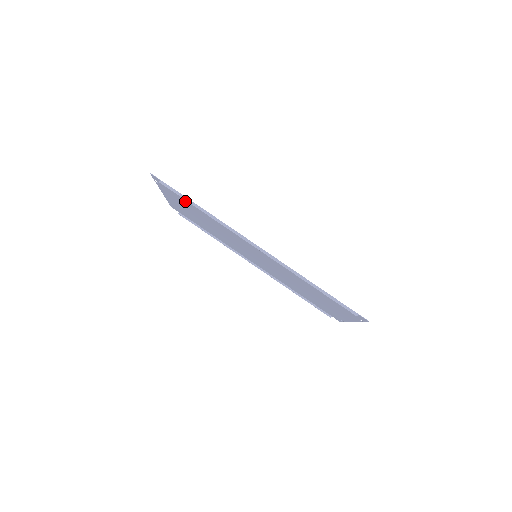
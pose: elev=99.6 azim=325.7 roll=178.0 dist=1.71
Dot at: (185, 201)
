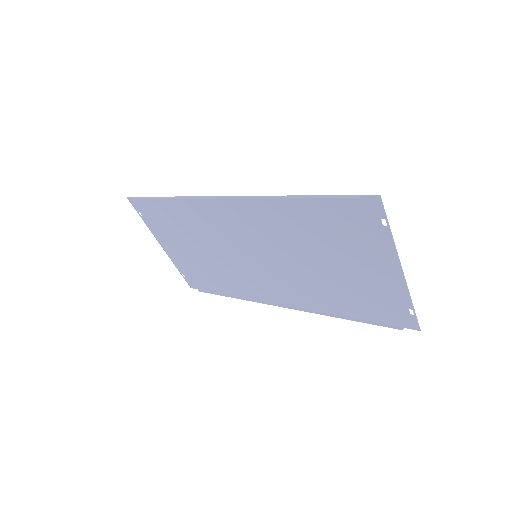
Dot at: (164, 216)
